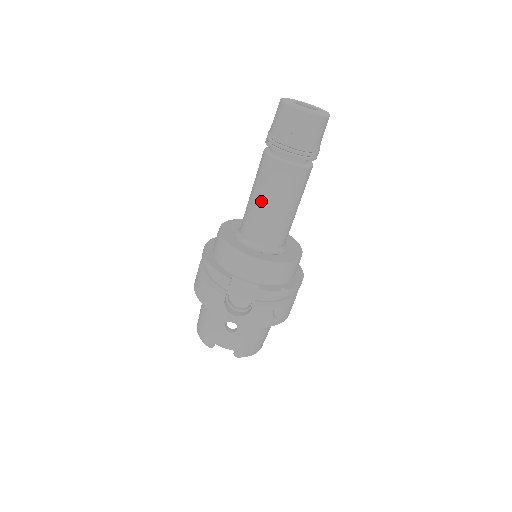
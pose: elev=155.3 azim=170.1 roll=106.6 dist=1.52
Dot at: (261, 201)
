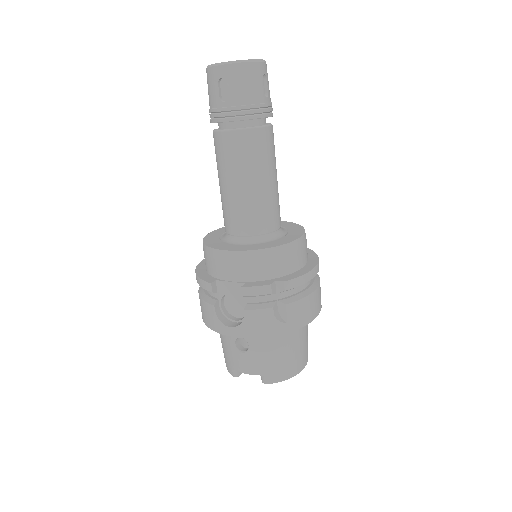
Dot at: (223, 186)
